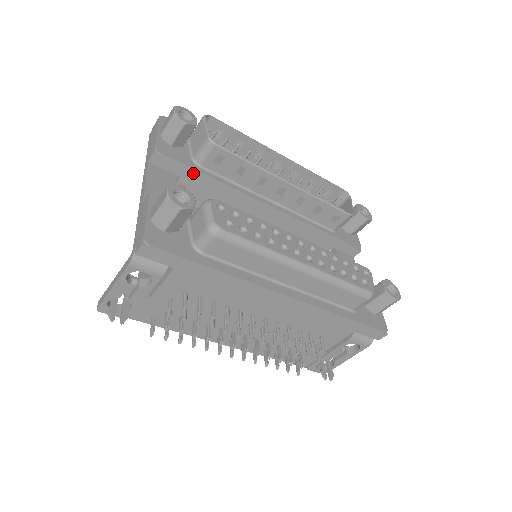
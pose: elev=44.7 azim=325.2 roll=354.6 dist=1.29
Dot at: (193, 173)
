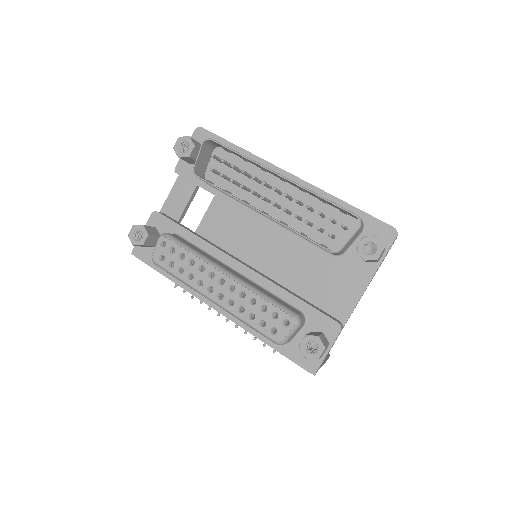
Dot at: (202, 187)
